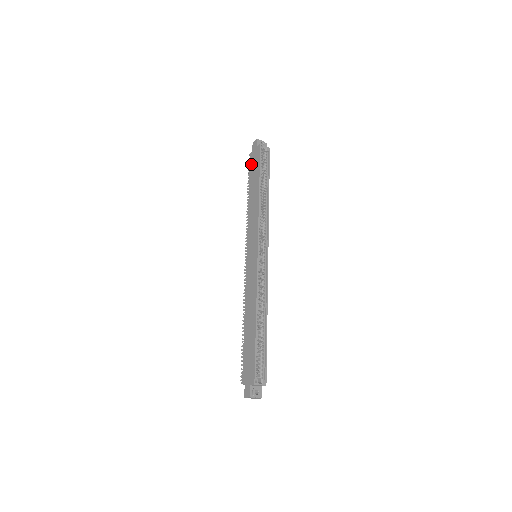
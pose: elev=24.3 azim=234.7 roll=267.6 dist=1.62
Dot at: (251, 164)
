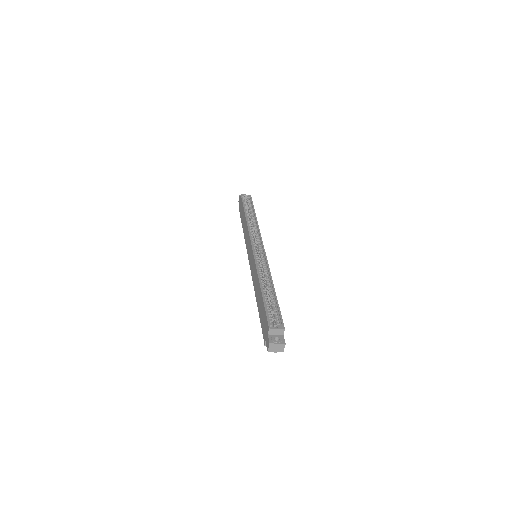
Dot at: (240, 212)
